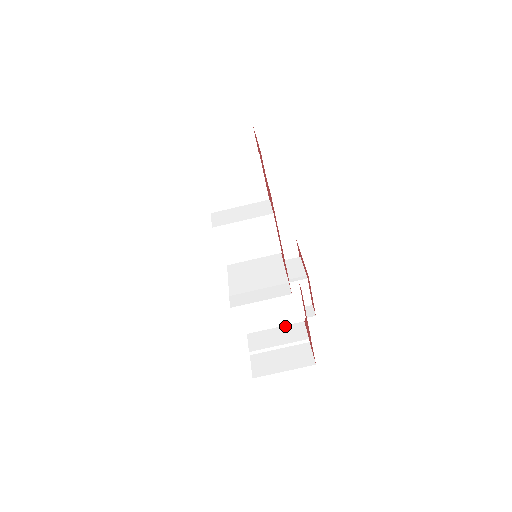
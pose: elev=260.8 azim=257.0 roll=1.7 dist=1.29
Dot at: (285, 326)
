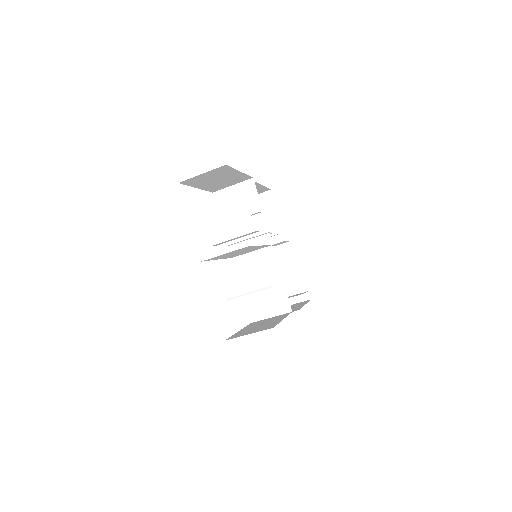
Dot at: occluded
